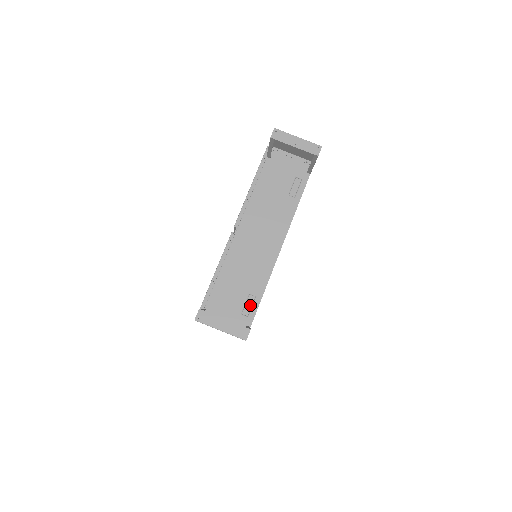
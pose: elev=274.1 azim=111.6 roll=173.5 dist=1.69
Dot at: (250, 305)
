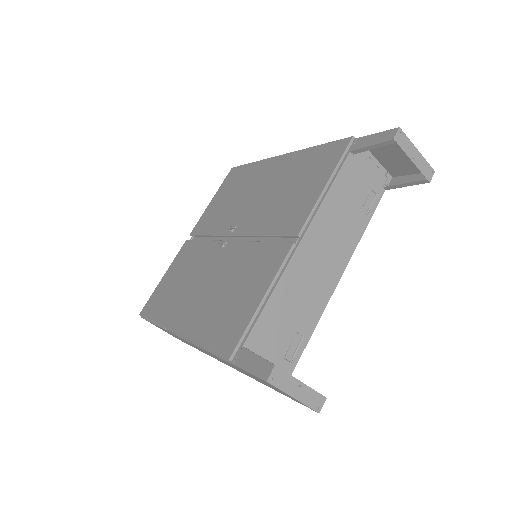
Dot at: (295, 347)
